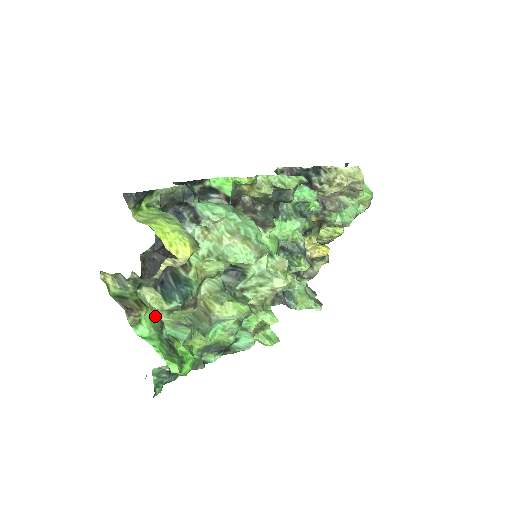
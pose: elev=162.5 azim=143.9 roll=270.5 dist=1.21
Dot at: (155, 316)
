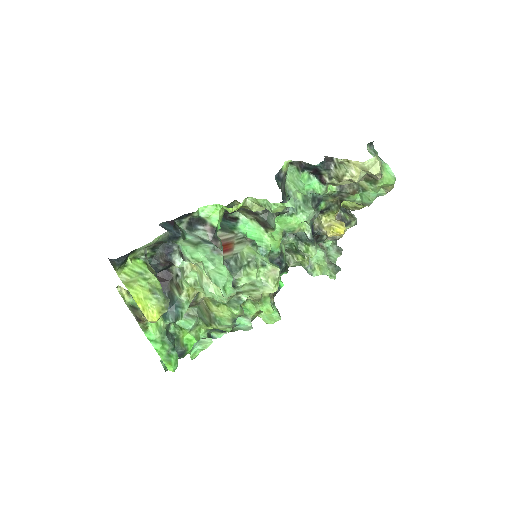
Dot at: (161, 319)
